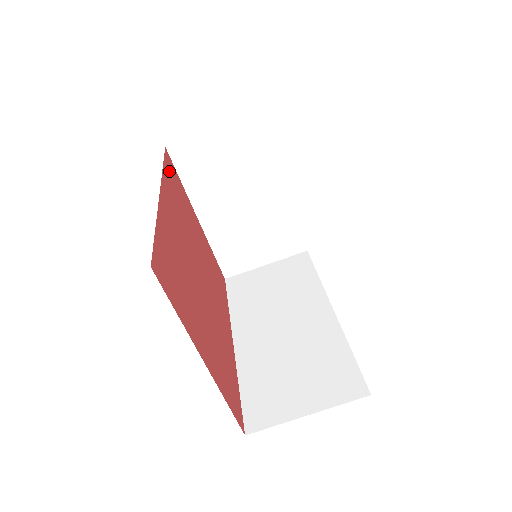
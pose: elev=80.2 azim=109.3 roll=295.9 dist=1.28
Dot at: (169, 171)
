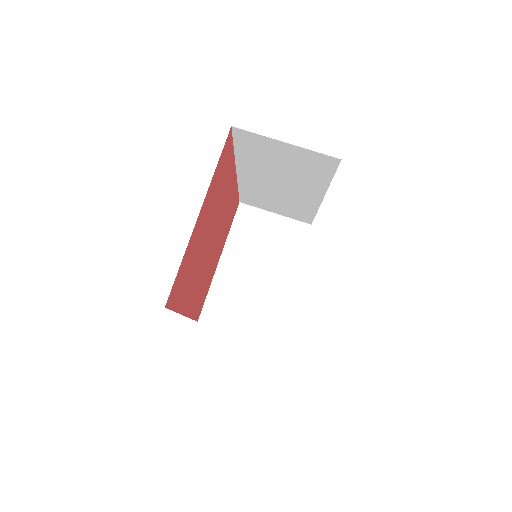
Dot at: (235, 202)
